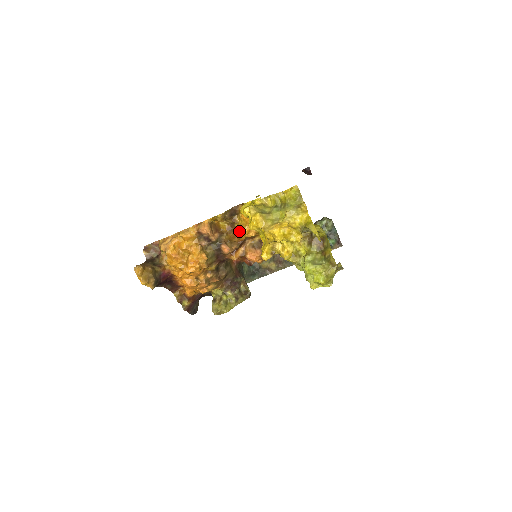
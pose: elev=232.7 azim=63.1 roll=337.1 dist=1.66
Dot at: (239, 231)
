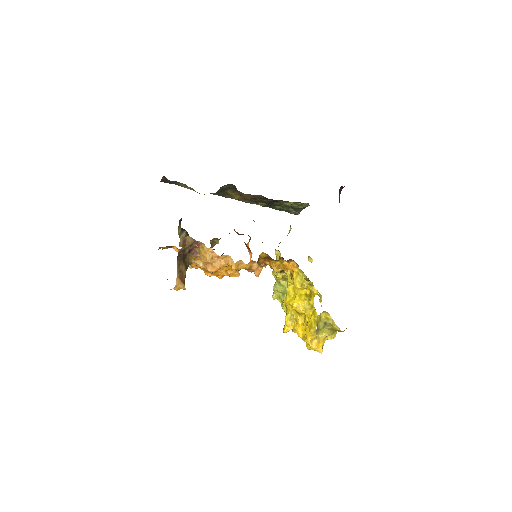
Dot at: (270, 260)
